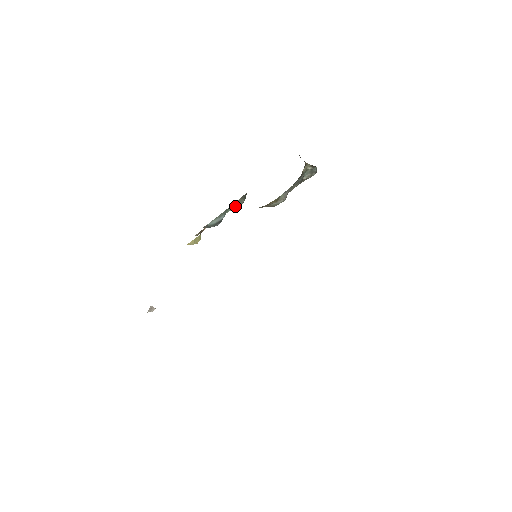
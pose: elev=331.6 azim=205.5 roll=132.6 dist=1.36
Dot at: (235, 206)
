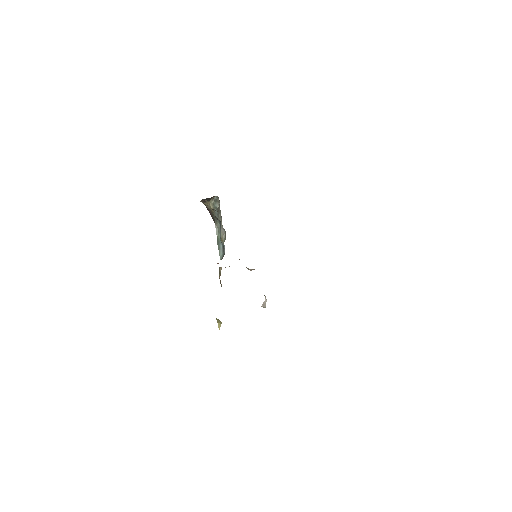
Dot at: (218, 232)
